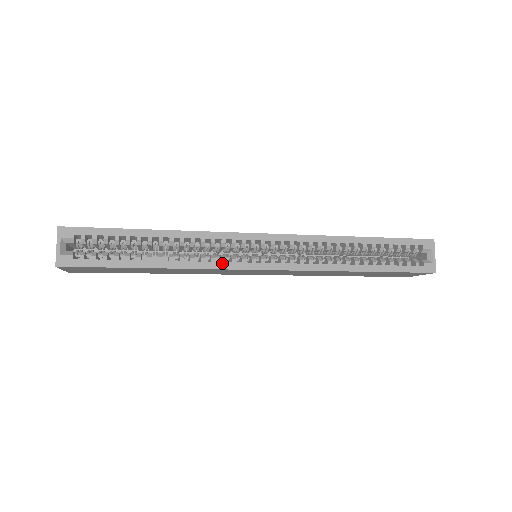
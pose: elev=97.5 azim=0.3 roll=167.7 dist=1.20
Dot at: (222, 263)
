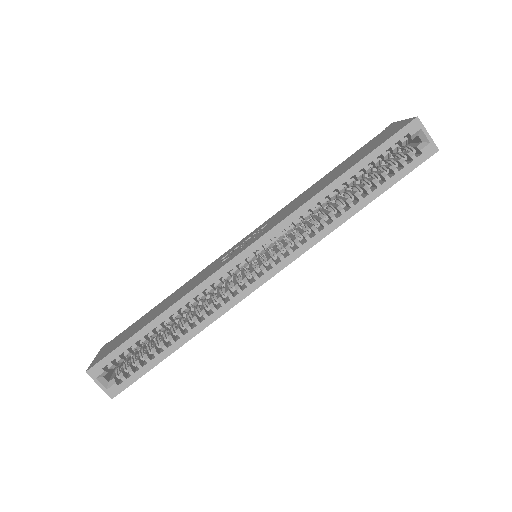
Dot at: (232, 300)
